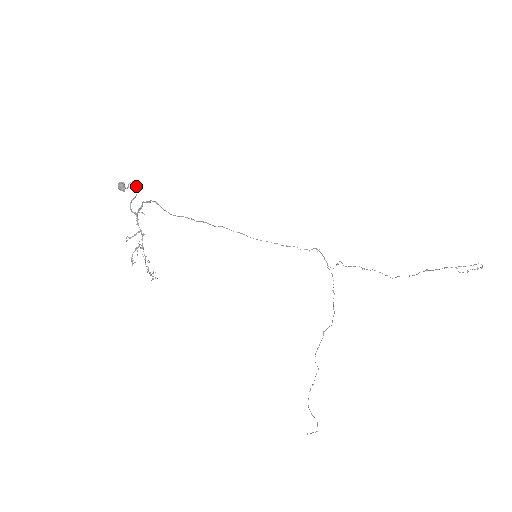
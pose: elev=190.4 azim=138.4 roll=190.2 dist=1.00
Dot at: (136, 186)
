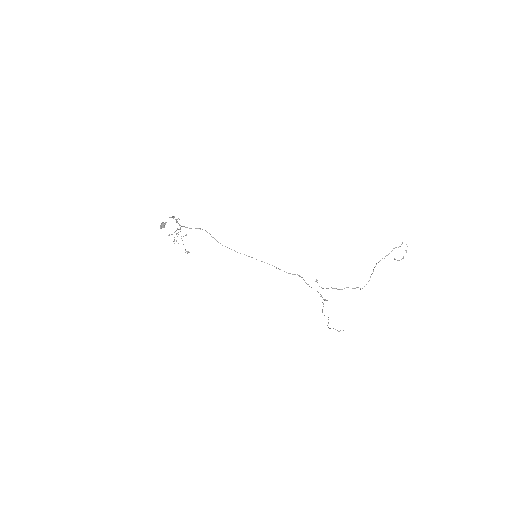
Dot at: (173, 216)
